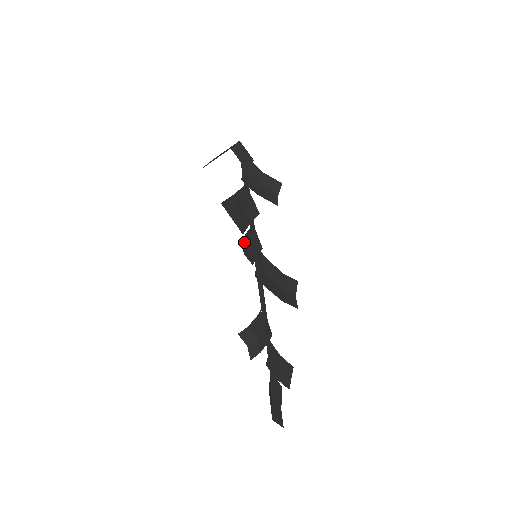
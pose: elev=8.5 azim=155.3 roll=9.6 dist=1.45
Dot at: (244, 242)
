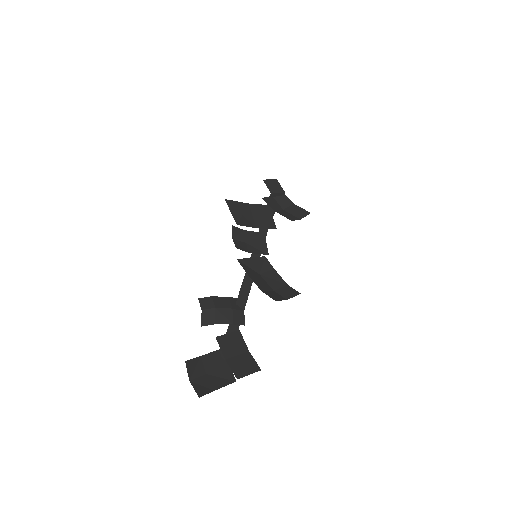
Dot at: (239, 233)
